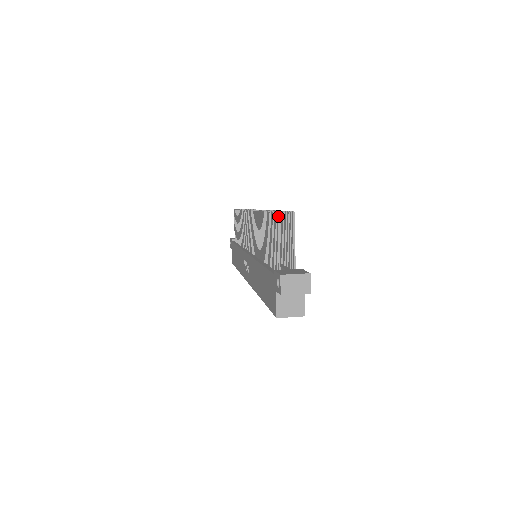
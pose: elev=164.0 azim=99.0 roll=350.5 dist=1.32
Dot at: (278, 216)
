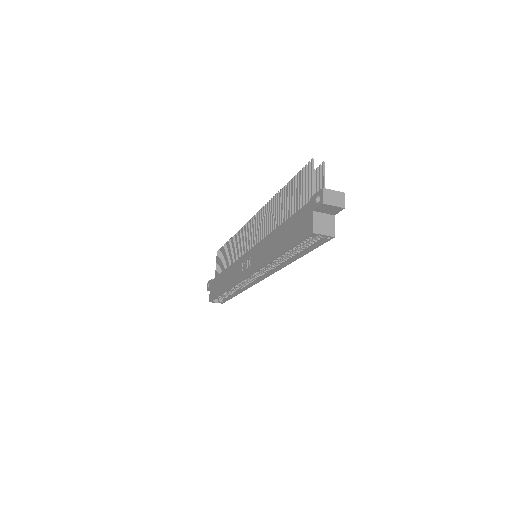
Dot at: (313, 161)
